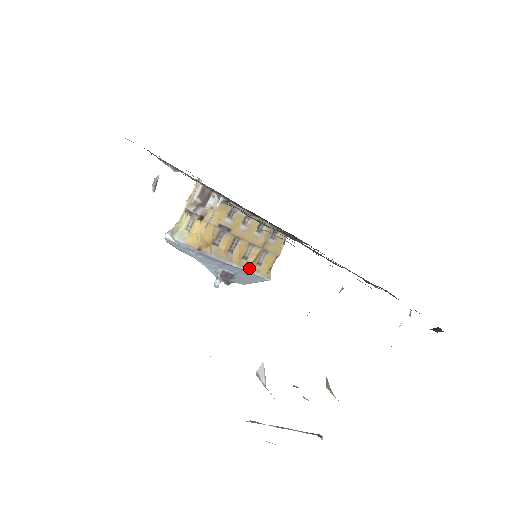
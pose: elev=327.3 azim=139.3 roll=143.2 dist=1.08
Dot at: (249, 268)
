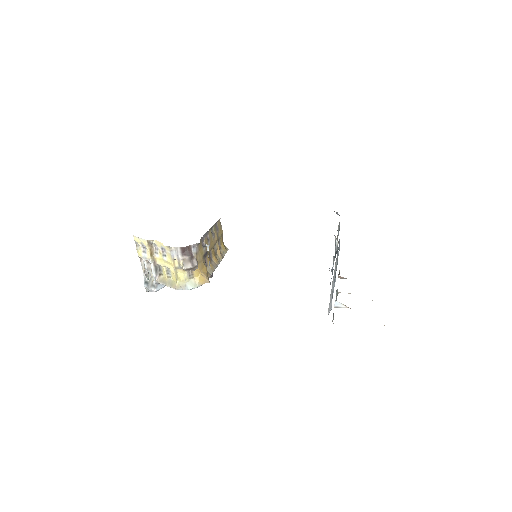
Dot at: (222, 257)
